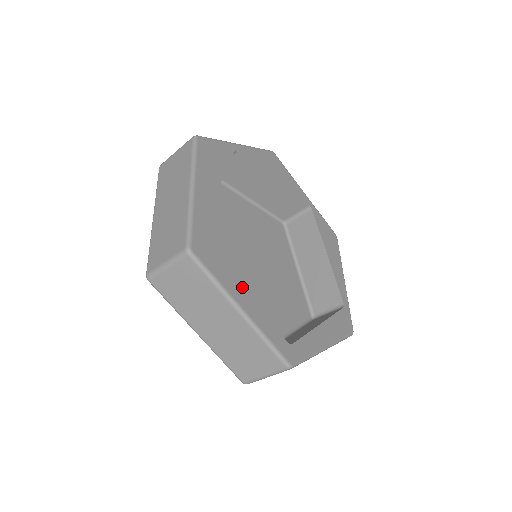
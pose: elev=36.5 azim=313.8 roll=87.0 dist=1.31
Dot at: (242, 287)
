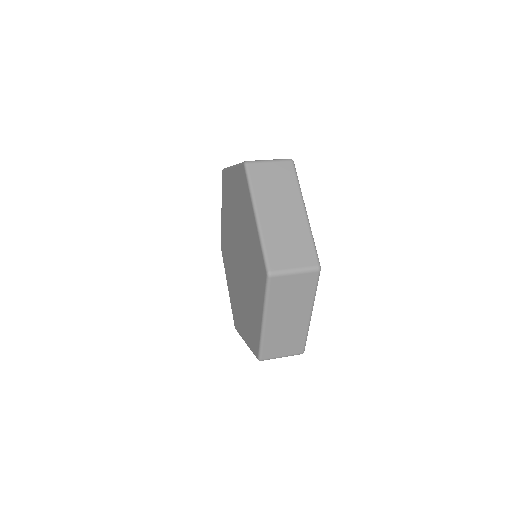
Dot at: occluded
